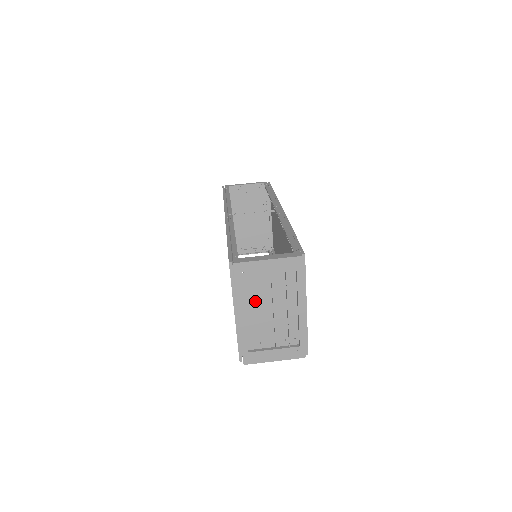
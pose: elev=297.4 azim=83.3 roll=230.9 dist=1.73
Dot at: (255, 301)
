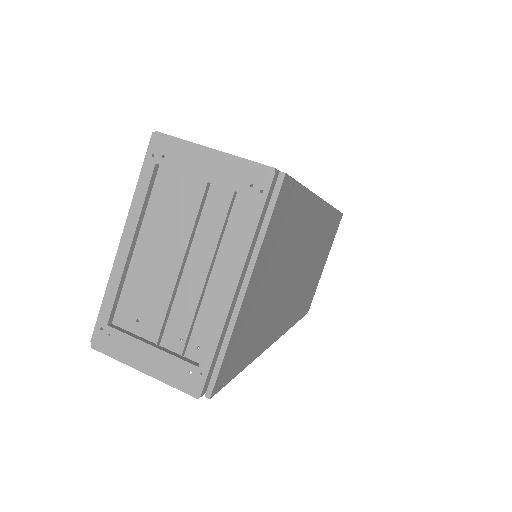
Dot at: (163, 229)
